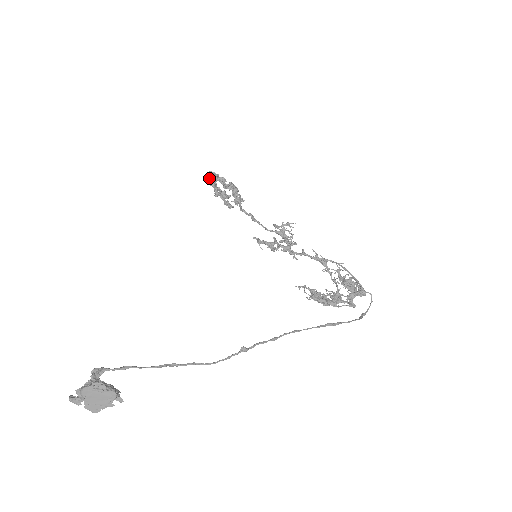
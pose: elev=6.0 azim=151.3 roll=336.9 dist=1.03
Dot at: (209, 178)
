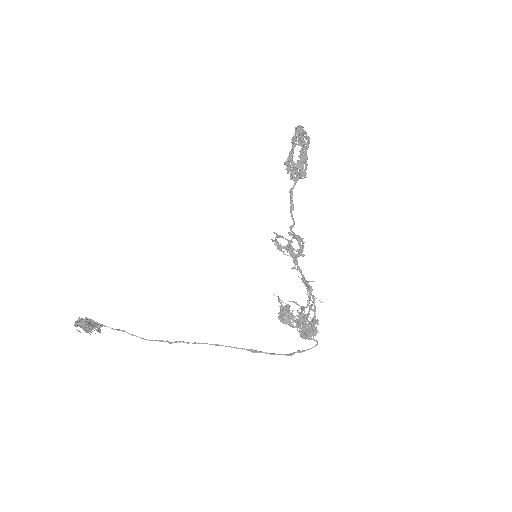
Dot at: (296, 133)
